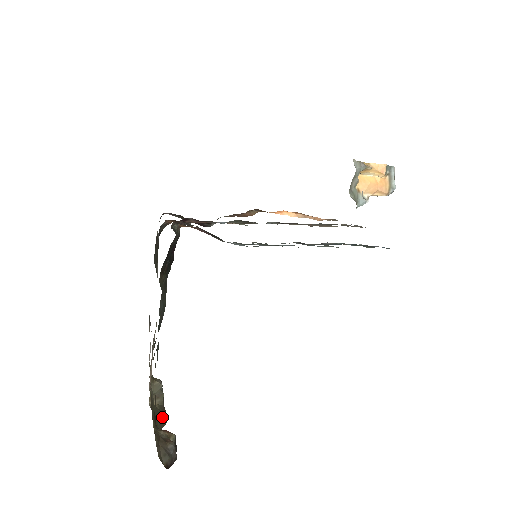
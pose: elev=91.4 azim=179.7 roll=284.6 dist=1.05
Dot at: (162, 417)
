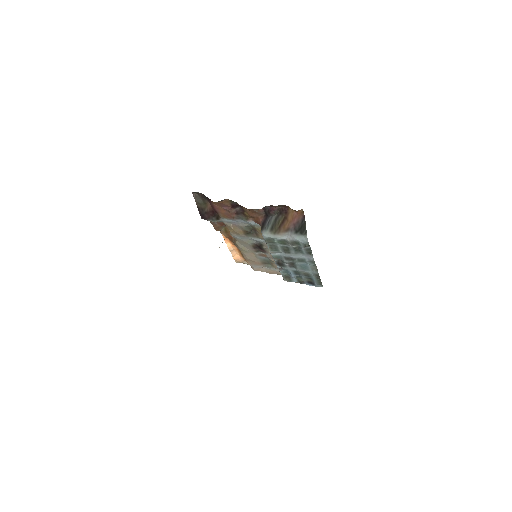
Dot at: occluded
